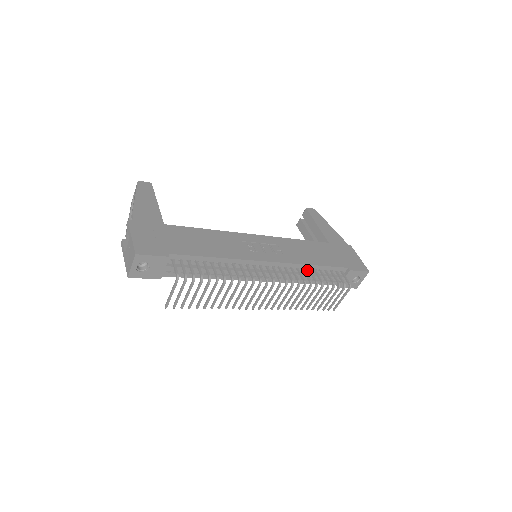
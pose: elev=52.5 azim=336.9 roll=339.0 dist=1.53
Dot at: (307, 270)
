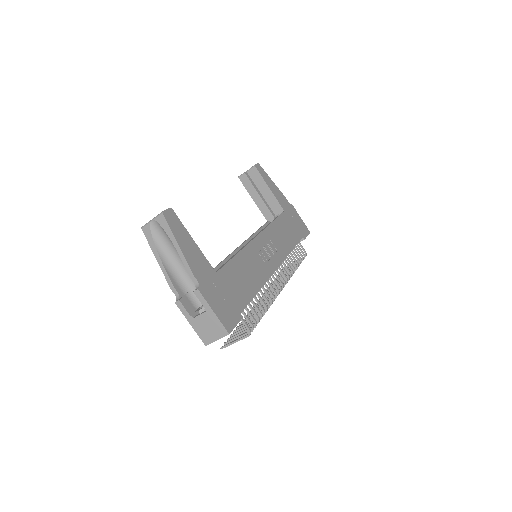
Dot at: occluded
